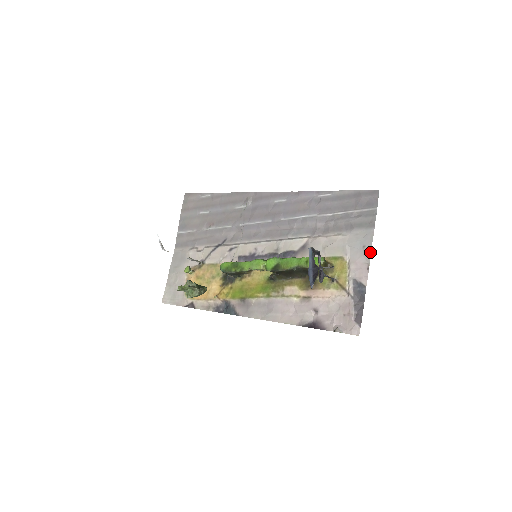
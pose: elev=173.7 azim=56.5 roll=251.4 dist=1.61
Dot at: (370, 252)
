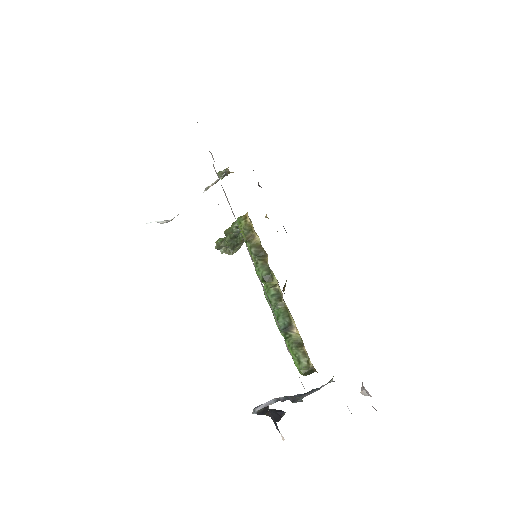
Dot at: occluded
